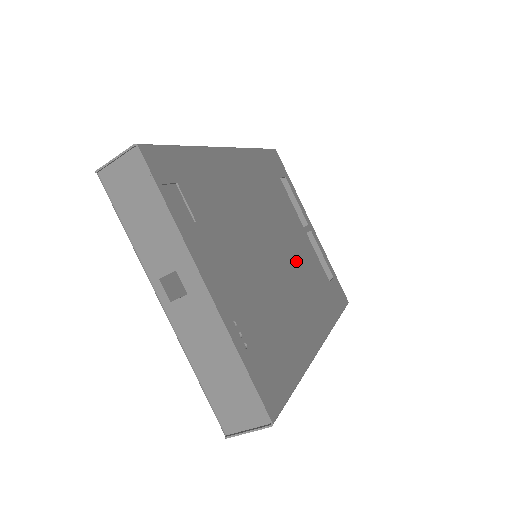
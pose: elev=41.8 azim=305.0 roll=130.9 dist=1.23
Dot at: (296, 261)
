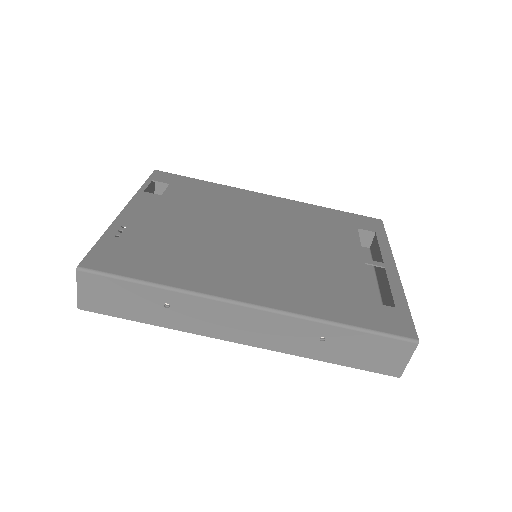
Dot at: (295, 259)
